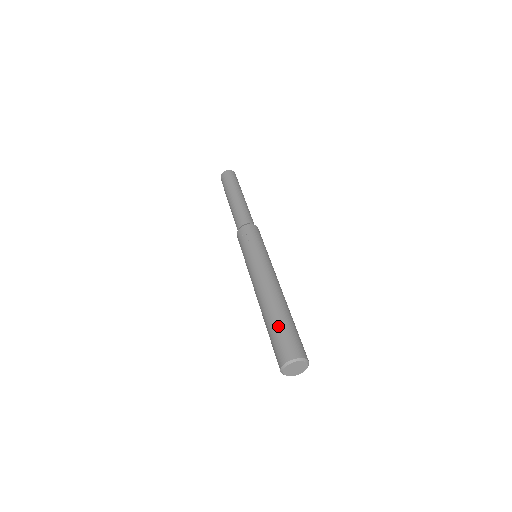
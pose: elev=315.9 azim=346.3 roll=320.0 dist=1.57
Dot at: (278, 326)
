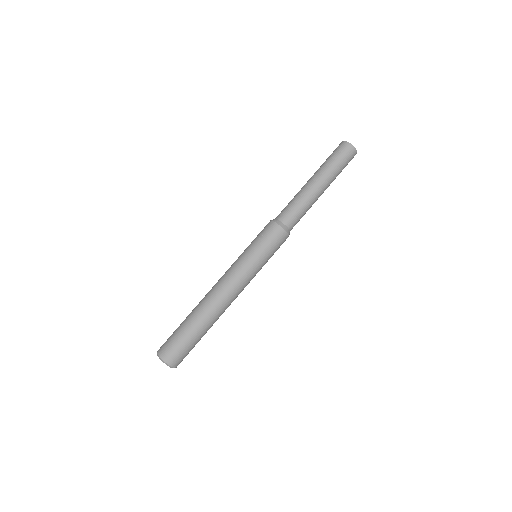
Dot at: (182, 327)
